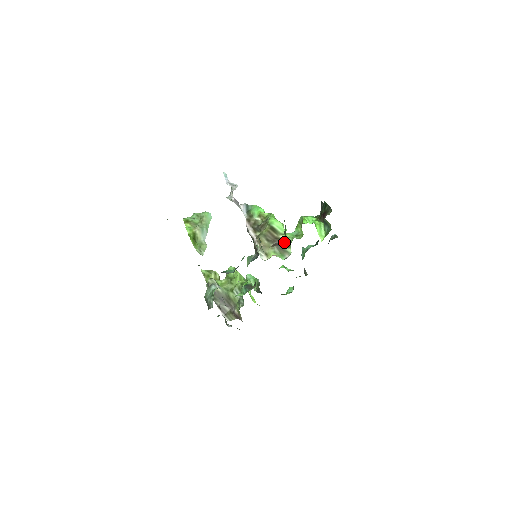
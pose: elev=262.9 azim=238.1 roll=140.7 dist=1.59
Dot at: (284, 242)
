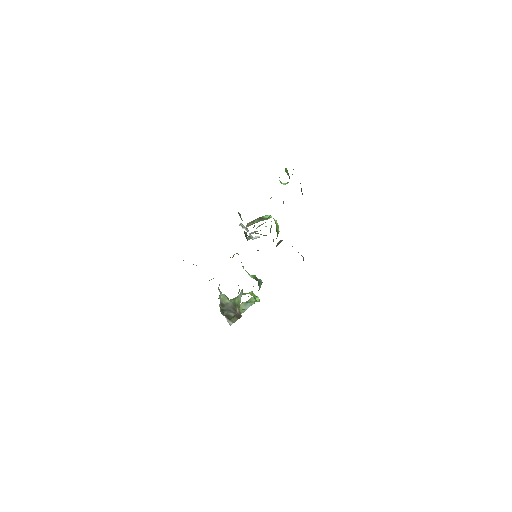
Dot at: occluded
